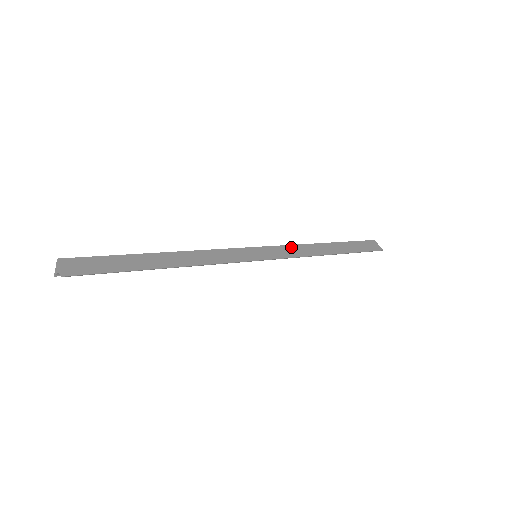
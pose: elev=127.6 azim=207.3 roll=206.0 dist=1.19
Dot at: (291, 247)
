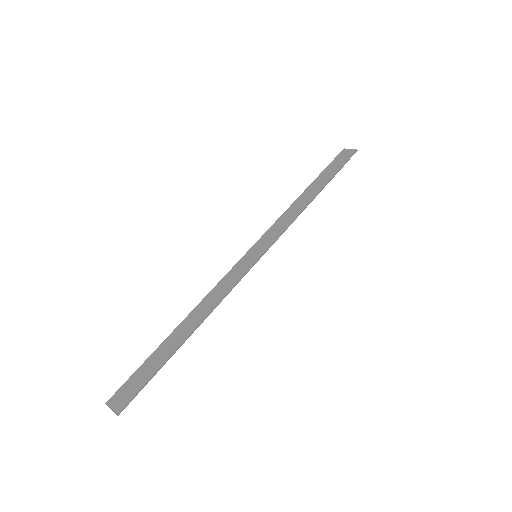
Dot at: (278, 222)
